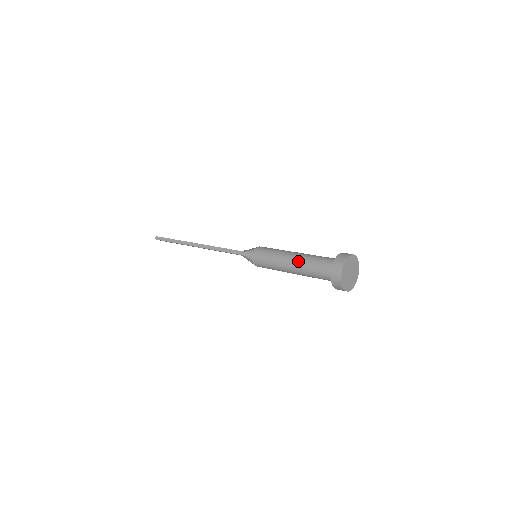
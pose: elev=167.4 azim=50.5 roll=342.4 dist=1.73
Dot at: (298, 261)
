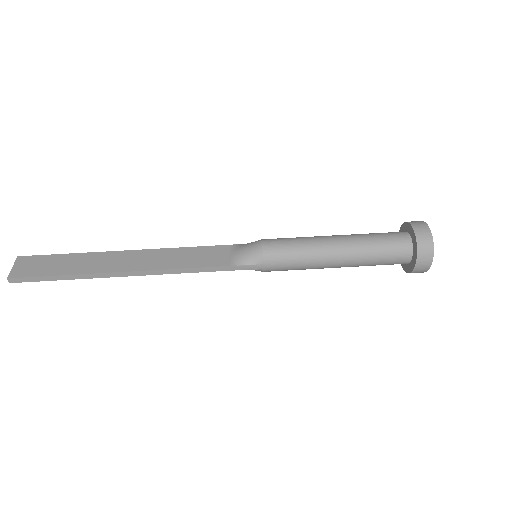
Dot at: (351, 260)
